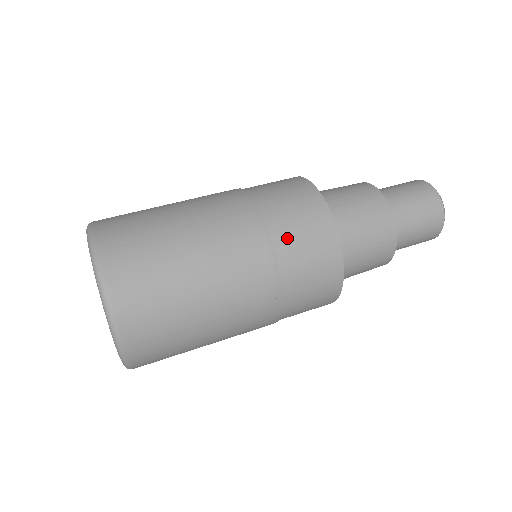
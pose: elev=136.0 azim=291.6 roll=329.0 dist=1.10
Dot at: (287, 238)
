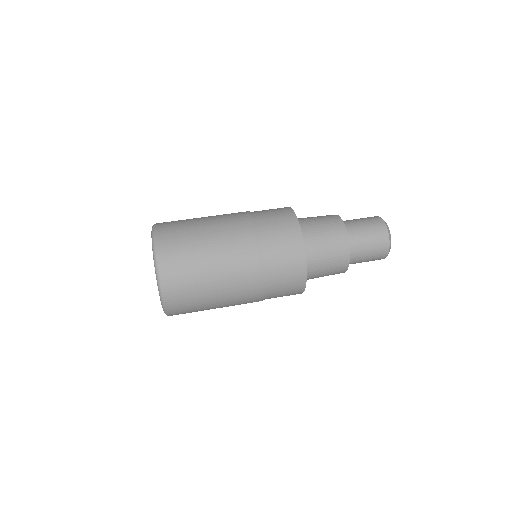
Dot at: (269, 239)
